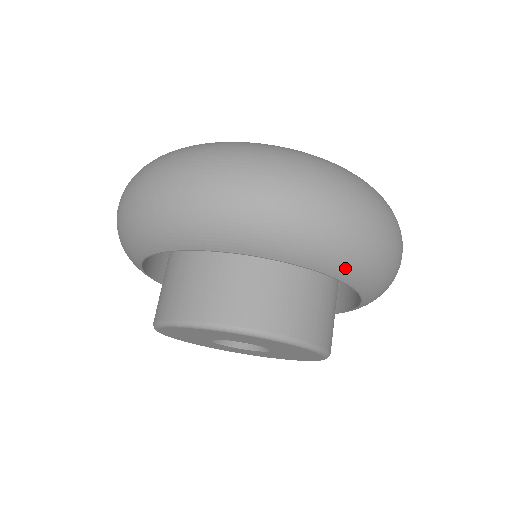
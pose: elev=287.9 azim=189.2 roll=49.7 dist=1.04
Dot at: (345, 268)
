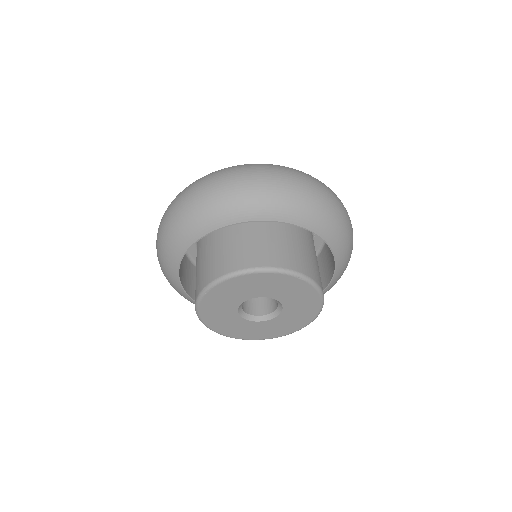
Dot at: (284, 212)
